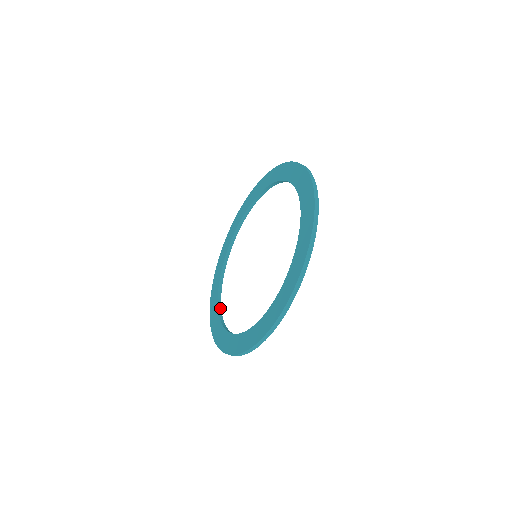
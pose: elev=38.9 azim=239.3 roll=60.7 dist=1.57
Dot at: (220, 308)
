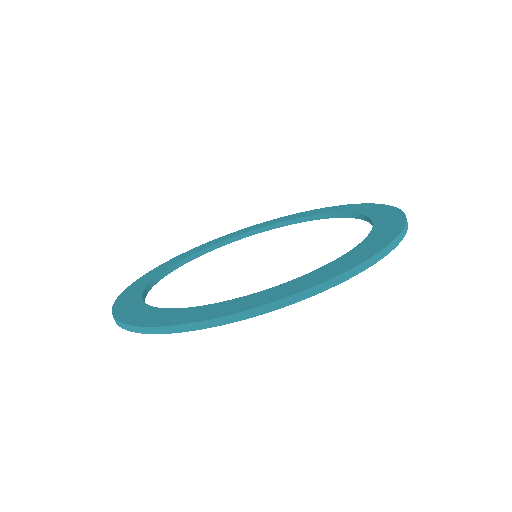
Dot at: occluded
